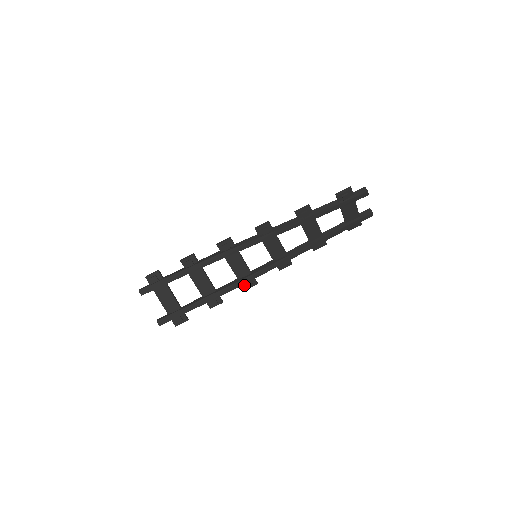
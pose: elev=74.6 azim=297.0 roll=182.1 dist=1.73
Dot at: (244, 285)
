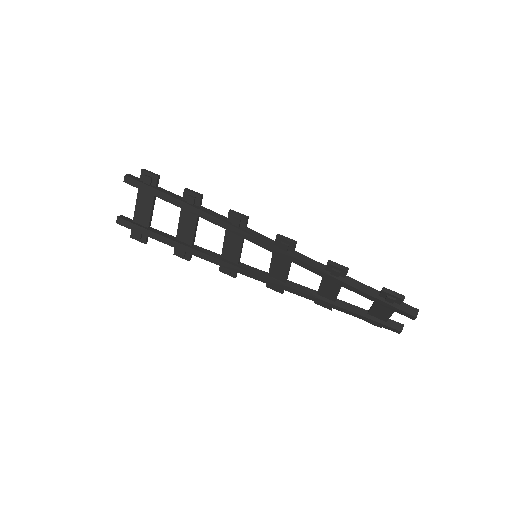
Dot at: occluded
